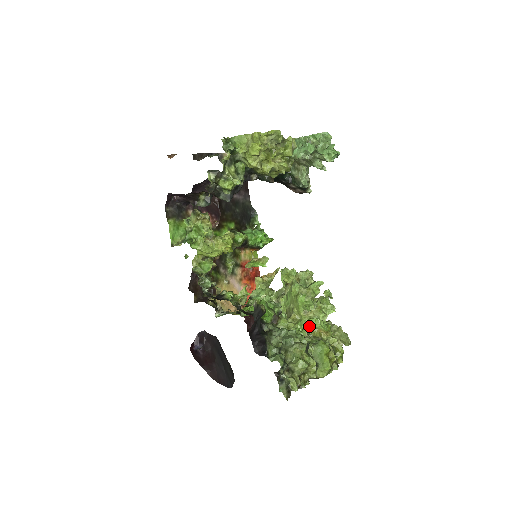
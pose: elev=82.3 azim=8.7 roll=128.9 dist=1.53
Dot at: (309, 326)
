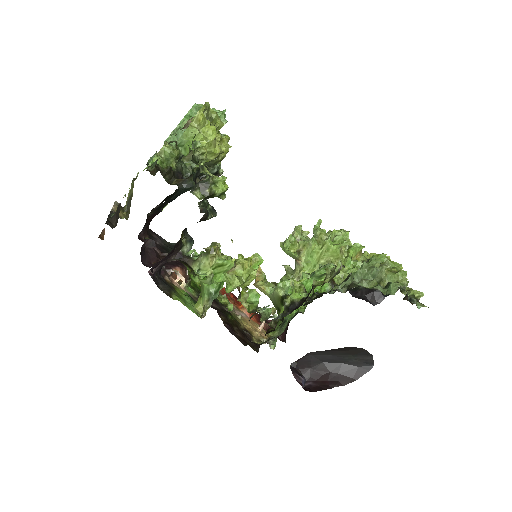
Dot at: occluded
